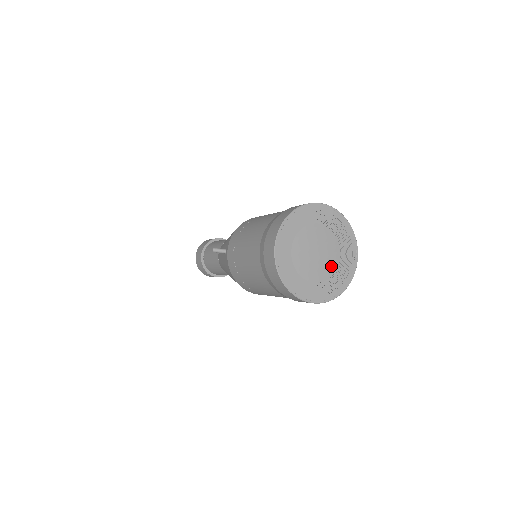
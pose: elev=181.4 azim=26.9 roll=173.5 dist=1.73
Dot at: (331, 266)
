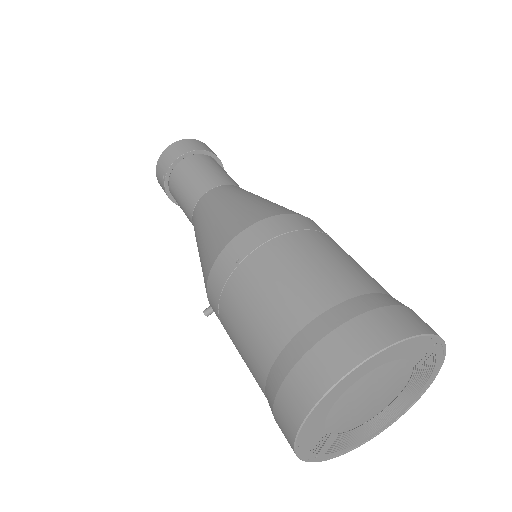
Dot at: (402, 377)
